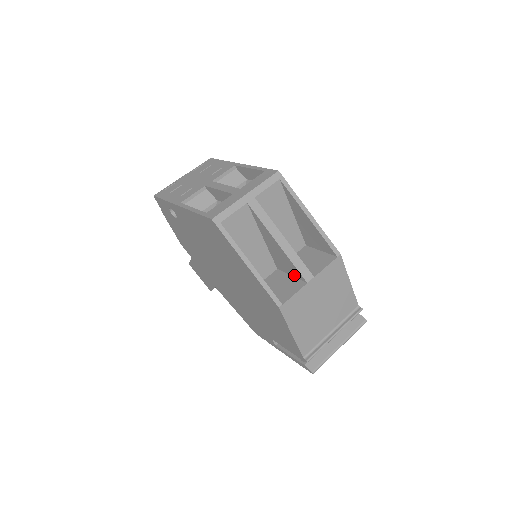
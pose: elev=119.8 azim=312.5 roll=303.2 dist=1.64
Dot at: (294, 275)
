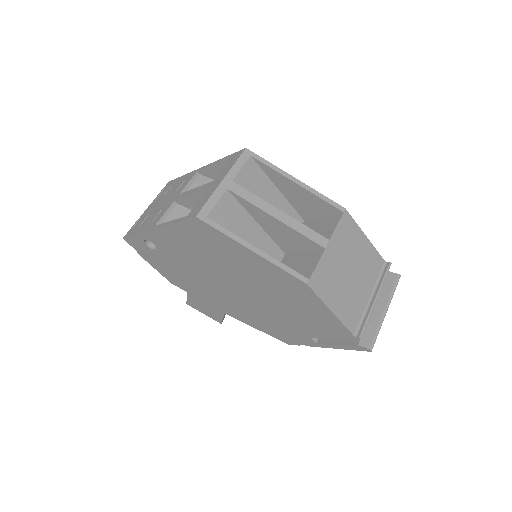
Dot at: (307, 249)
